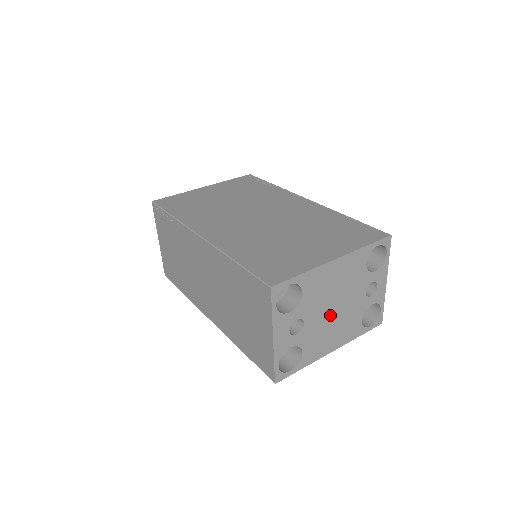
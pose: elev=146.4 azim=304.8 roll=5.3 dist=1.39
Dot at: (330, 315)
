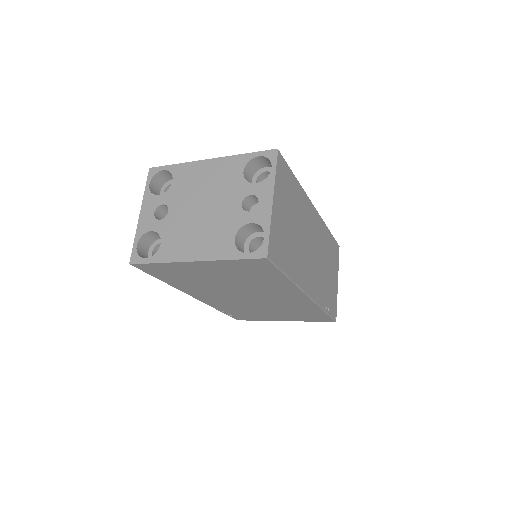
Dot at: (196, 214)
